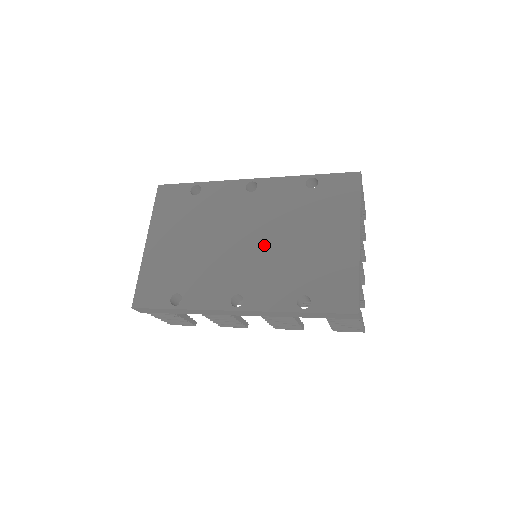
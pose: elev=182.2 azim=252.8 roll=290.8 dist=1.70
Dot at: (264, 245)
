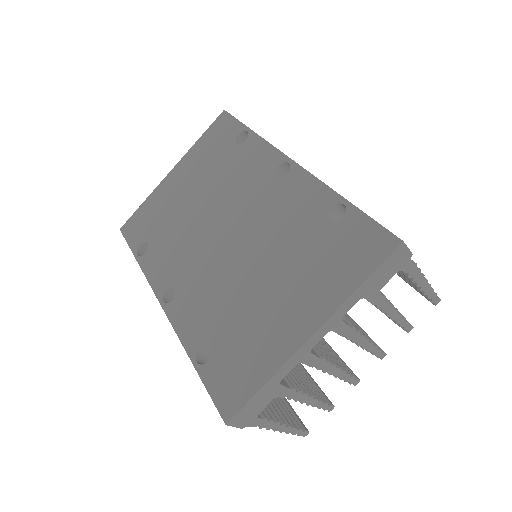
Dot at: (232, 254)
